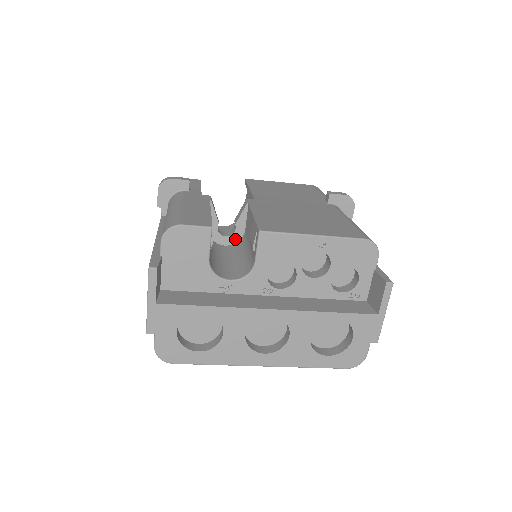
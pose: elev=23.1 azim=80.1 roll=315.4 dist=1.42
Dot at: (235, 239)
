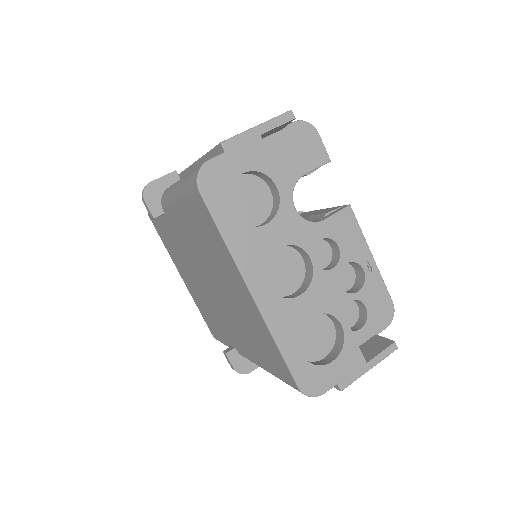
Dot at: occluded
